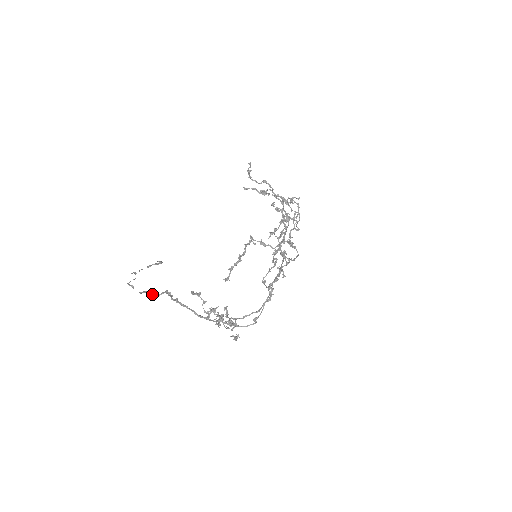
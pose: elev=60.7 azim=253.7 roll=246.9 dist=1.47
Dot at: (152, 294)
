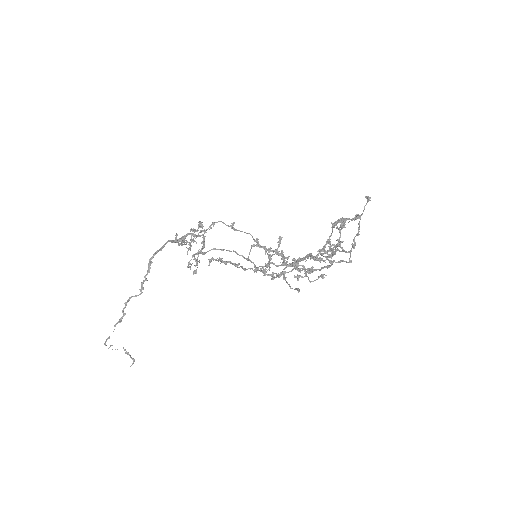
Dot at: occluded
